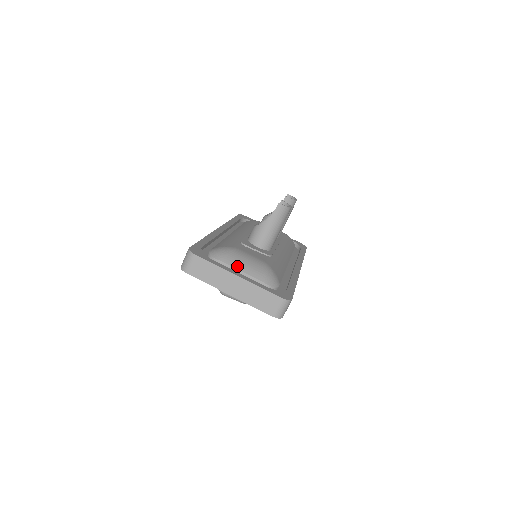
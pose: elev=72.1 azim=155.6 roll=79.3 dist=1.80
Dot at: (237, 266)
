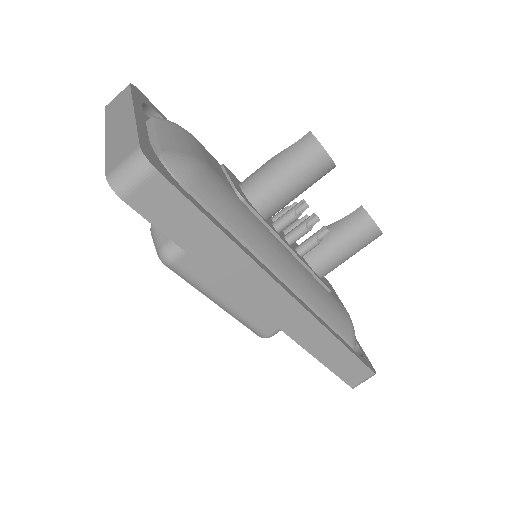
Dot at: (161, 129)
